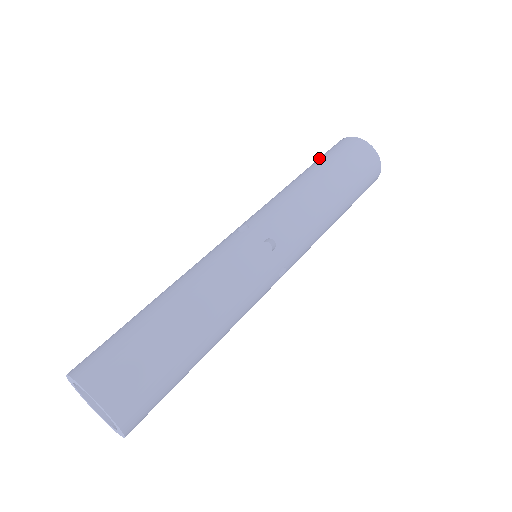
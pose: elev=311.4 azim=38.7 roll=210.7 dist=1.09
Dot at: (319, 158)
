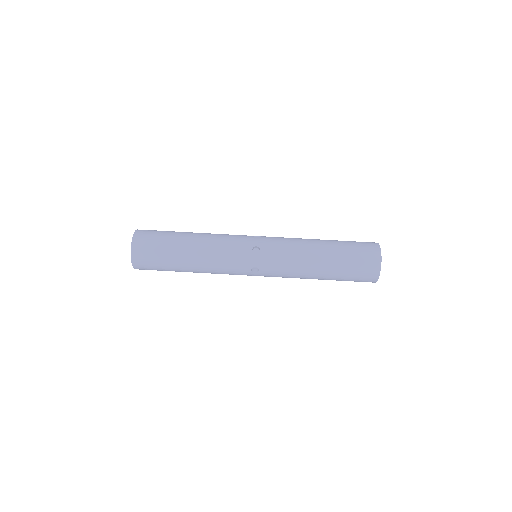
Dot at: (350, 249)
